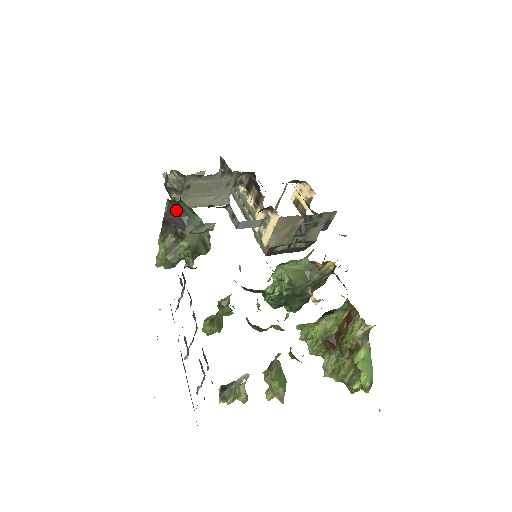
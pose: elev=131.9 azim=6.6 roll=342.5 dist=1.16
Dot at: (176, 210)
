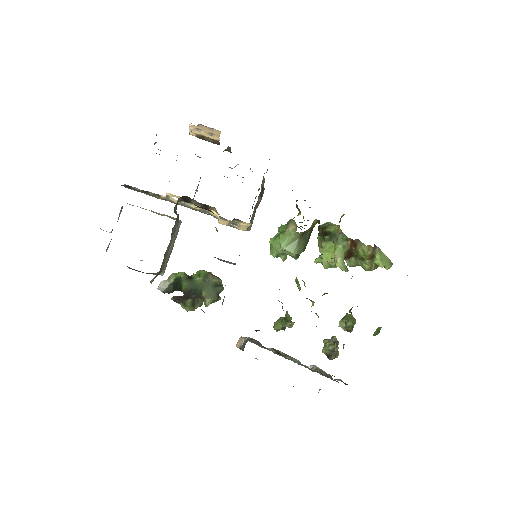
Dot at: (183, 296)
